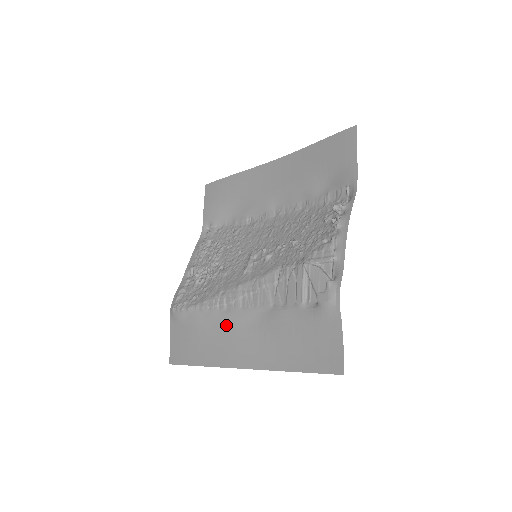
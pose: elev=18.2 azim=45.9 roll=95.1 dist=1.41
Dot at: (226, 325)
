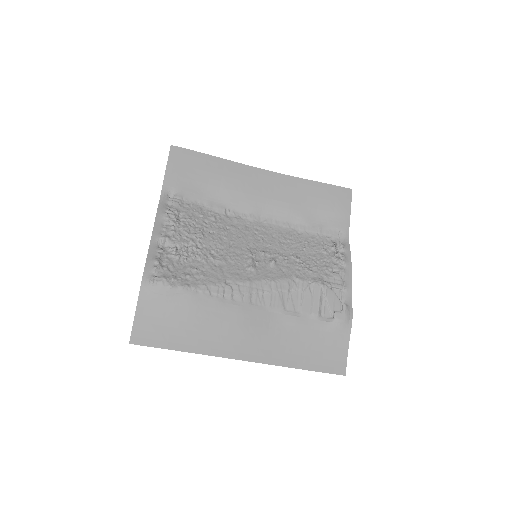
Dot at: (232, 316)
